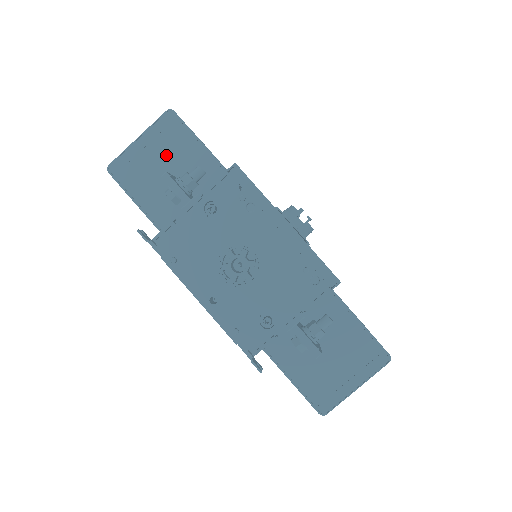
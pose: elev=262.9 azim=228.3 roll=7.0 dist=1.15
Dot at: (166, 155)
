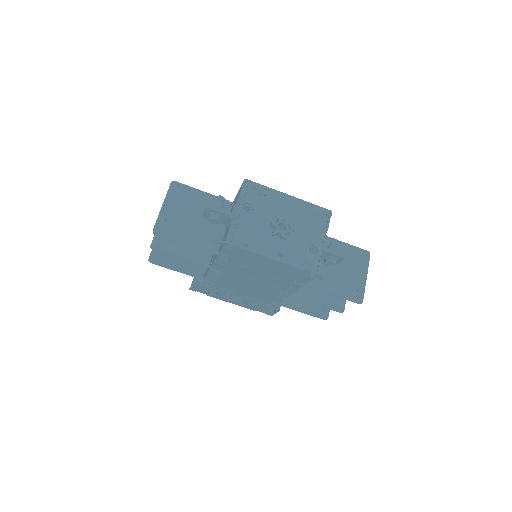
Dot at: (186, 207)
